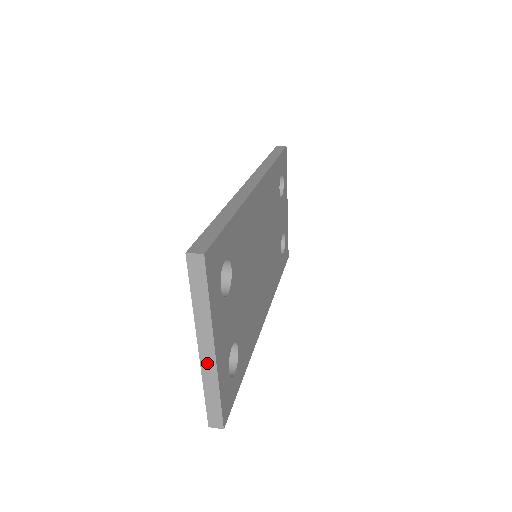
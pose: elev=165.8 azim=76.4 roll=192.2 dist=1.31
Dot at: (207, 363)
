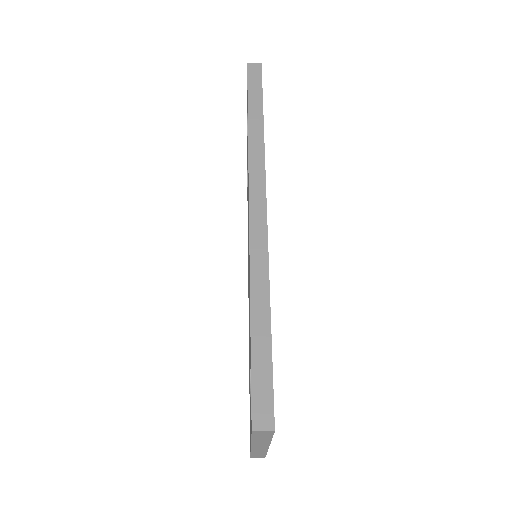
Dot at: (258, 449)
